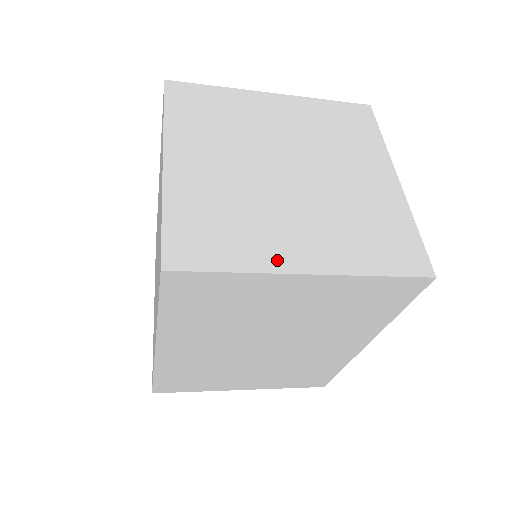
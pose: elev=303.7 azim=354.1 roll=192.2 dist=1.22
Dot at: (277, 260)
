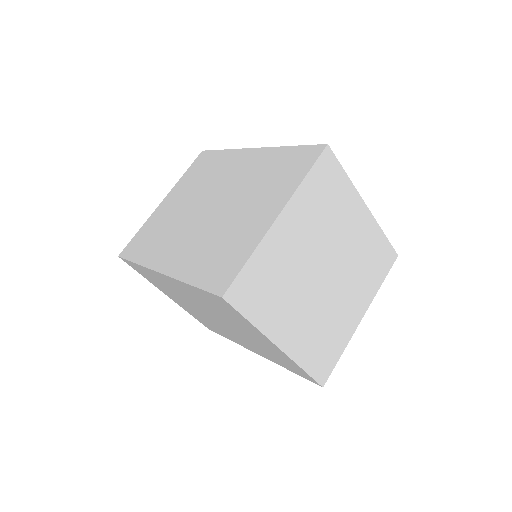
Dot at: (273, 329)
